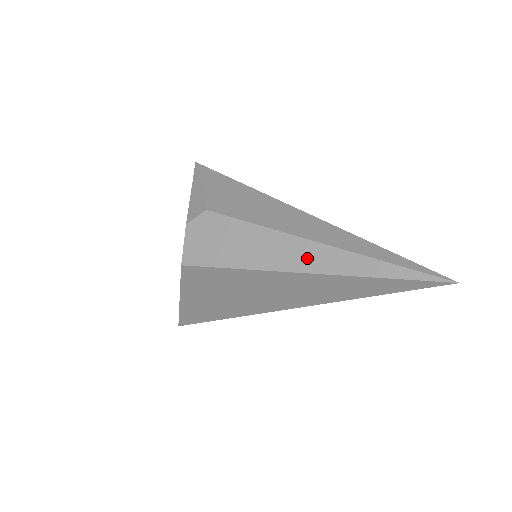
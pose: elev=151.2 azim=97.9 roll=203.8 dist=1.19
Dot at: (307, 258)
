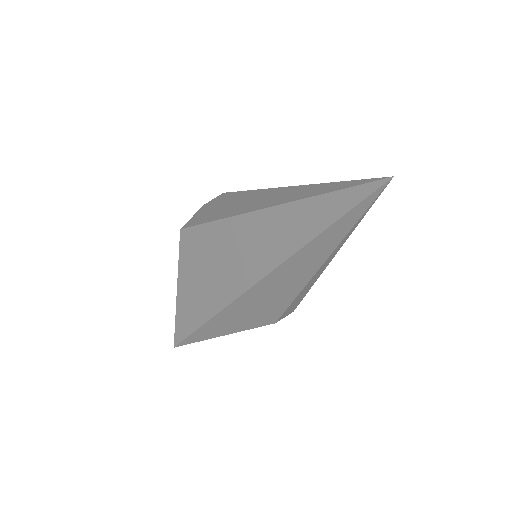
Dot at: (270, 199)
